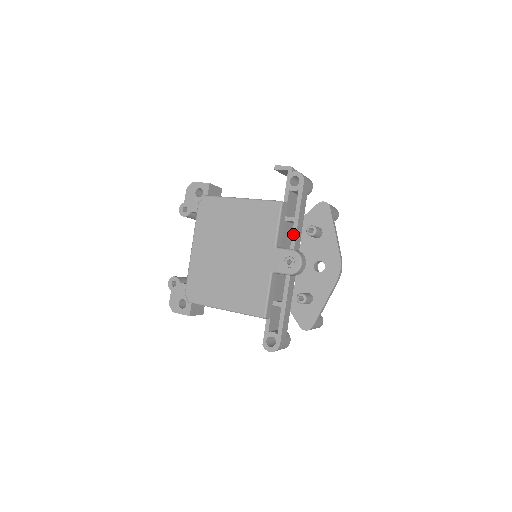
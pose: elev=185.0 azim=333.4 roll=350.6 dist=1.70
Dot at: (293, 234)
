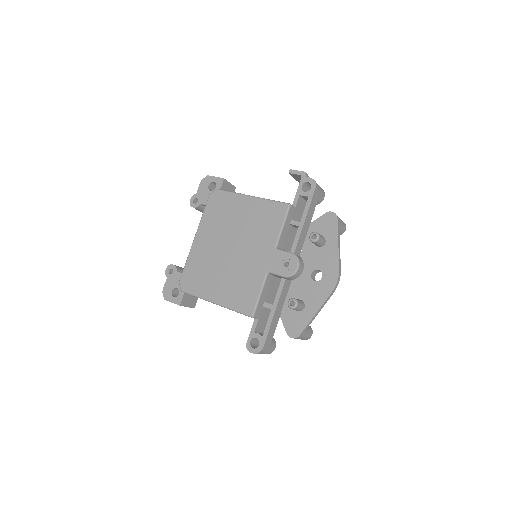
Dot at: (296, 238)
